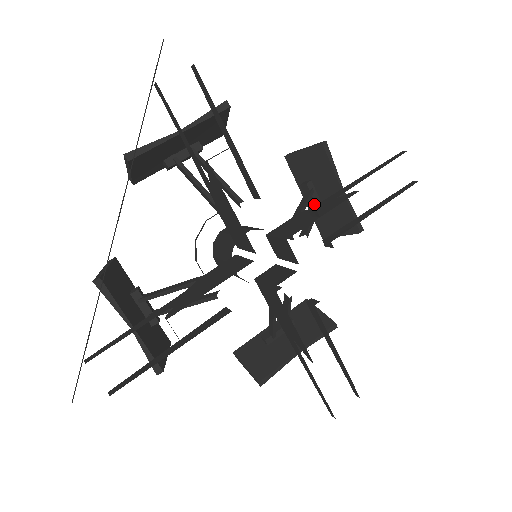
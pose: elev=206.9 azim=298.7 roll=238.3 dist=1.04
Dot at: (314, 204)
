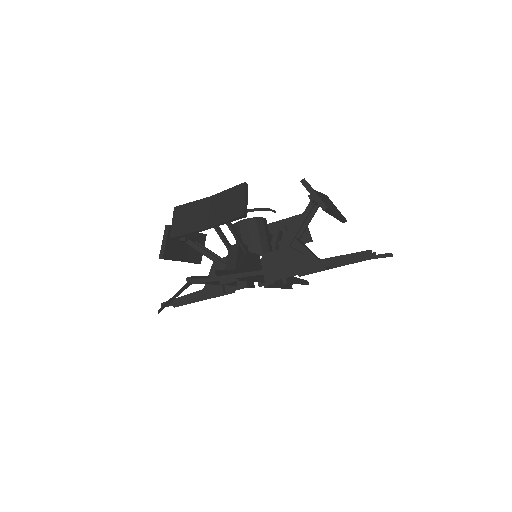
Dot at: (315, 204)
